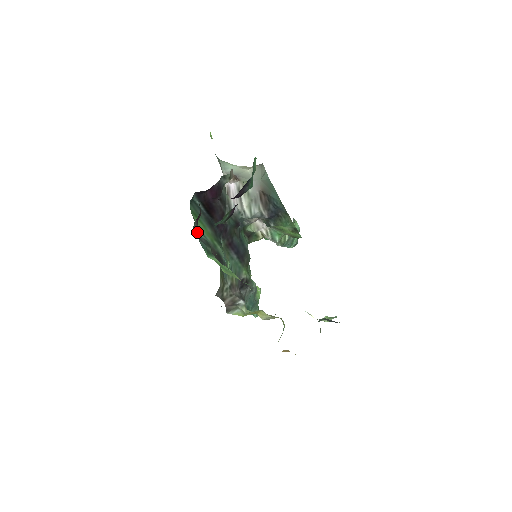
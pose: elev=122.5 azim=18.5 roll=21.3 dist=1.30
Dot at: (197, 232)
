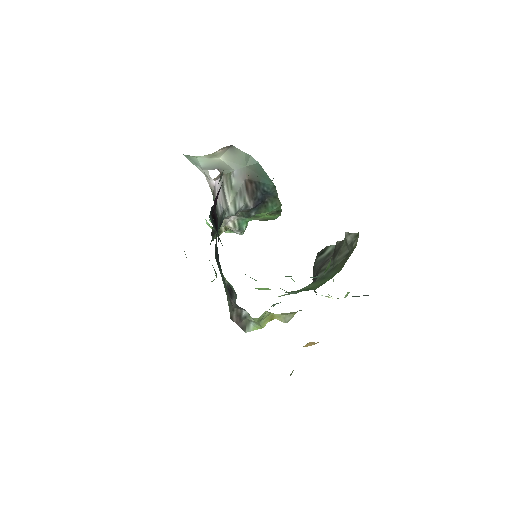
Dot at: occluded
